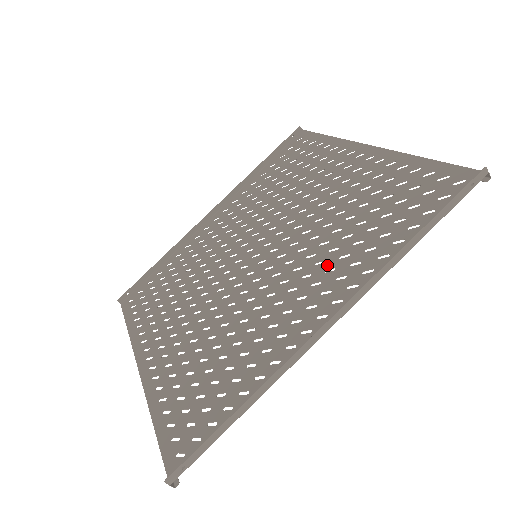
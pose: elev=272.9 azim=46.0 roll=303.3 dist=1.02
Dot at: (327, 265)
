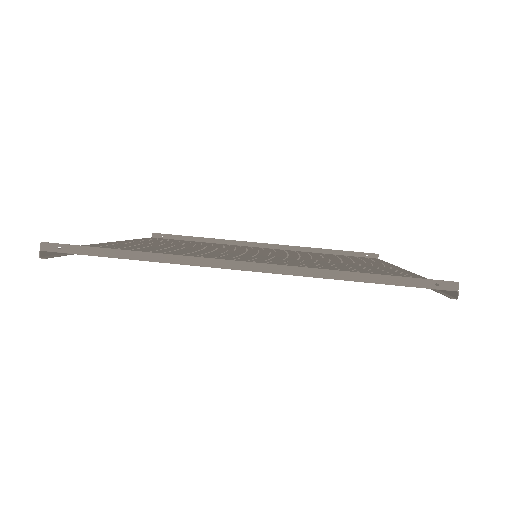
Dot at: occluded
